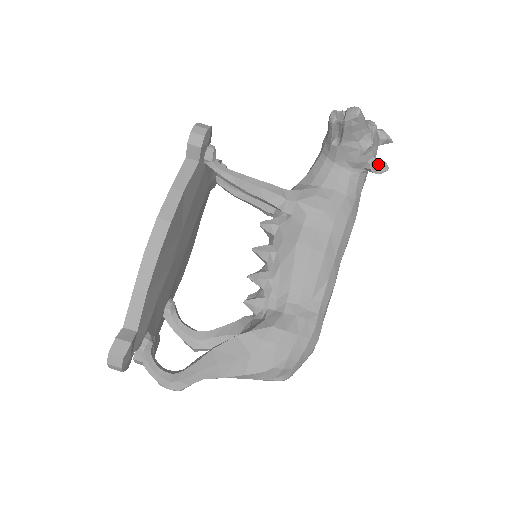
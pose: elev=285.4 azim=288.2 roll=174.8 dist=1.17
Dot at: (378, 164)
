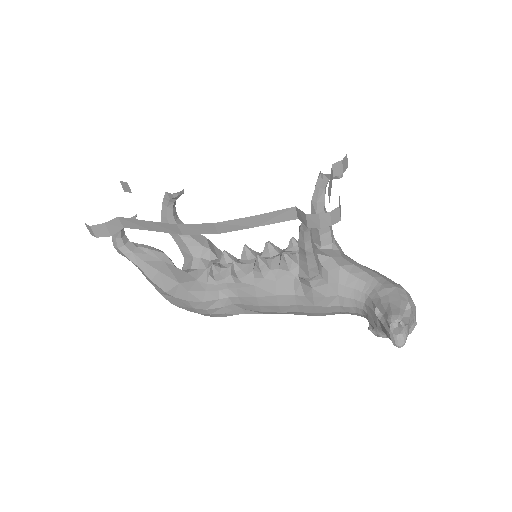
Dot at: occluded
